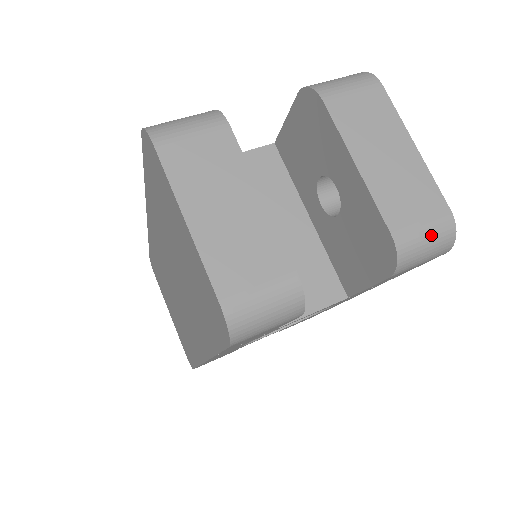
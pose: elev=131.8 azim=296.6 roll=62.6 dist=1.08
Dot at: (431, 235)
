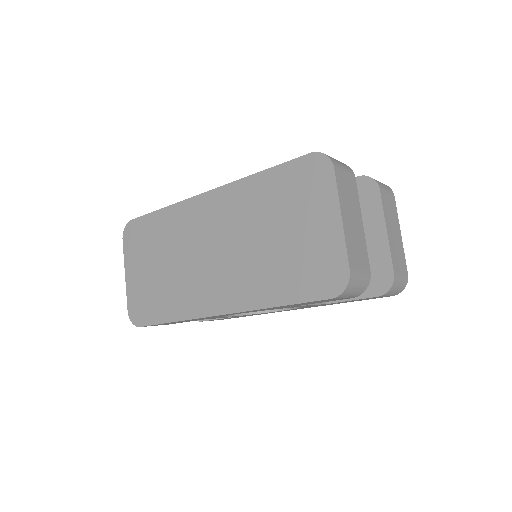
Dot at: (402, 282)
